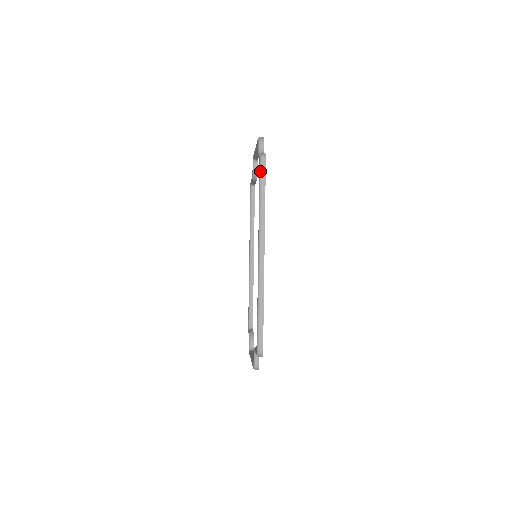
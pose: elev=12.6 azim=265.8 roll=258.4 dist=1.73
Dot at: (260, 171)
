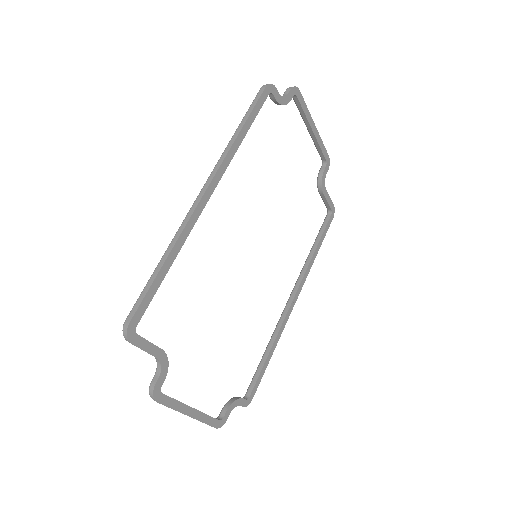
Dot at: (254, 99)
